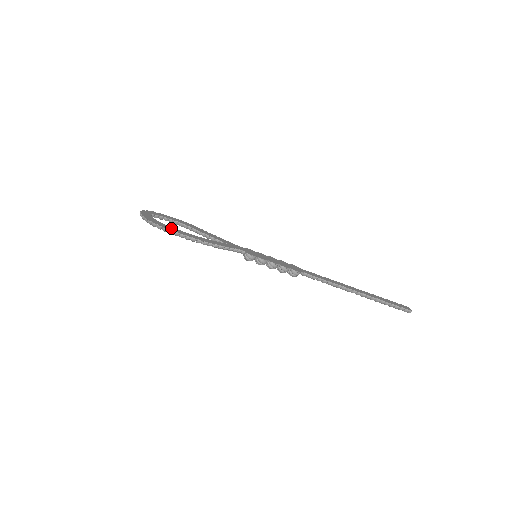
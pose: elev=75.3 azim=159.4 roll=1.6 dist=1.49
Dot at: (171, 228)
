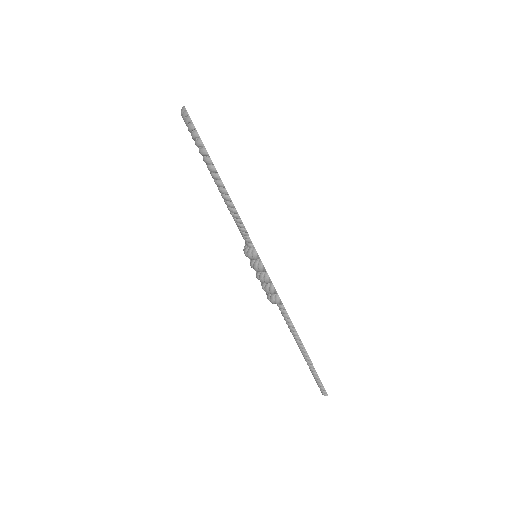
Dot at: occluded
